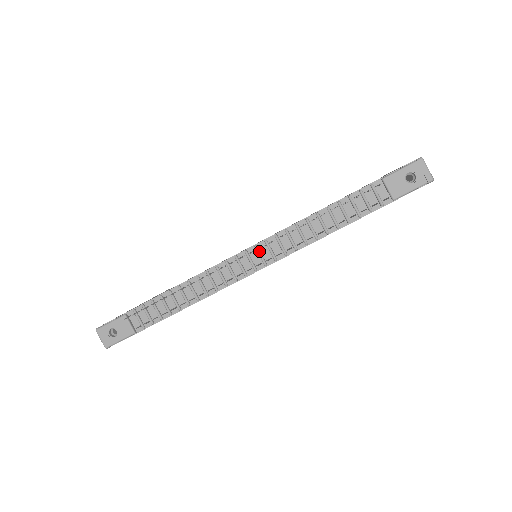
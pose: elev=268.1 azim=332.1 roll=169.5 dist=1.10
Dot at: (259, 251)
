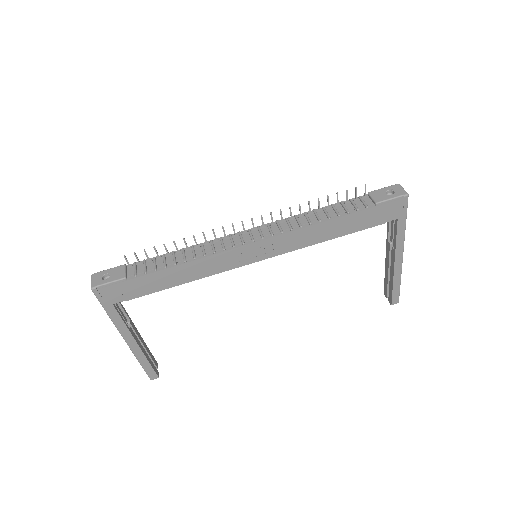
Dot at: (260, 229)
